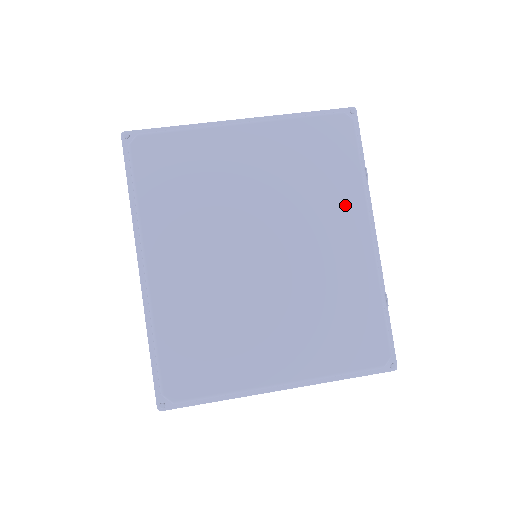
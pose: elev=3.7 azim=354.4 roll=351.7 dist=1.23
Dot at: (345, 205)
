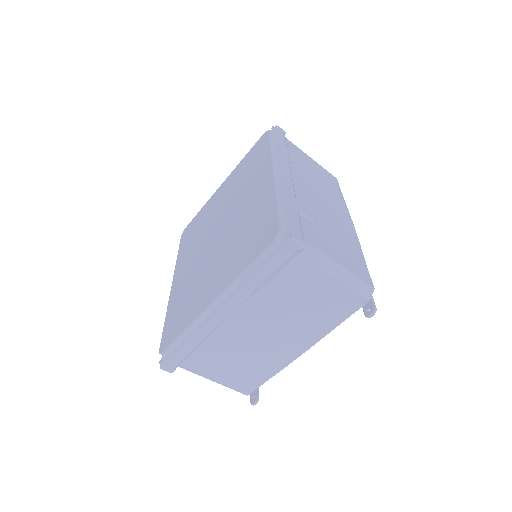
Dot at: (260, 170)
